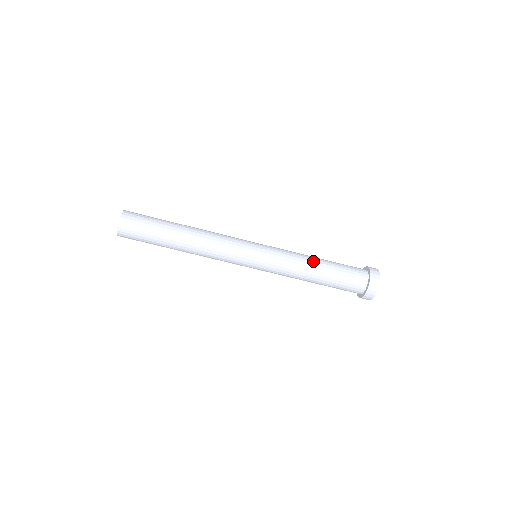
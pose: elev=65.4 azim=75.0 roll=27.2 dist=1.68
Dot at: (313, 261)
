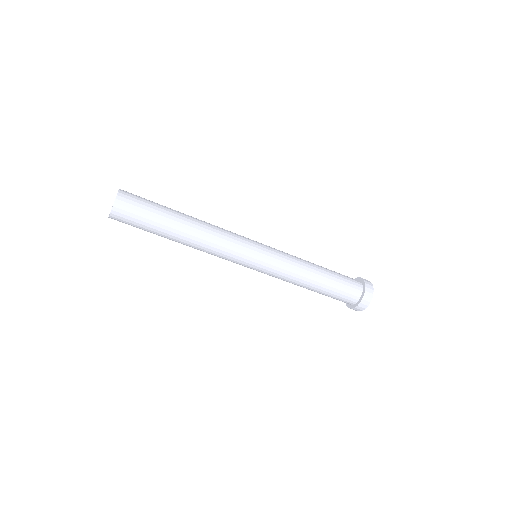
Dot at: (312, 276)
